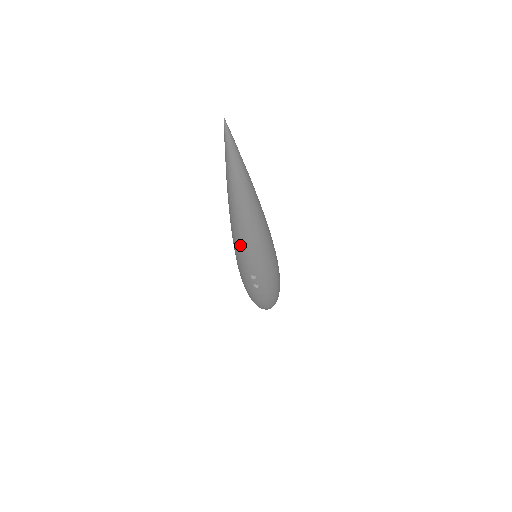
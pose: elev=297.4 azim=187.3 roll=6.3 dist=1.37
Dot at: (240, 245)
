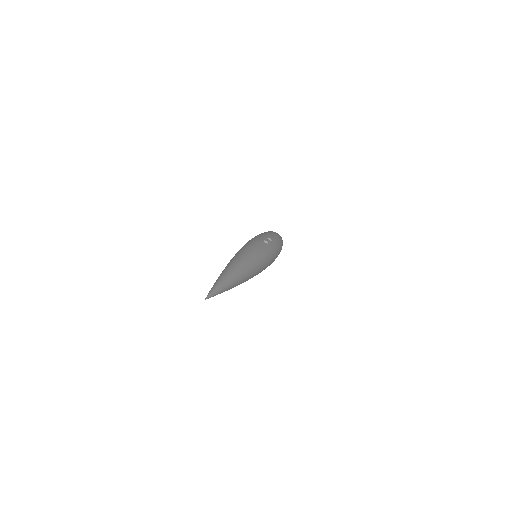
Dot at: occluded
